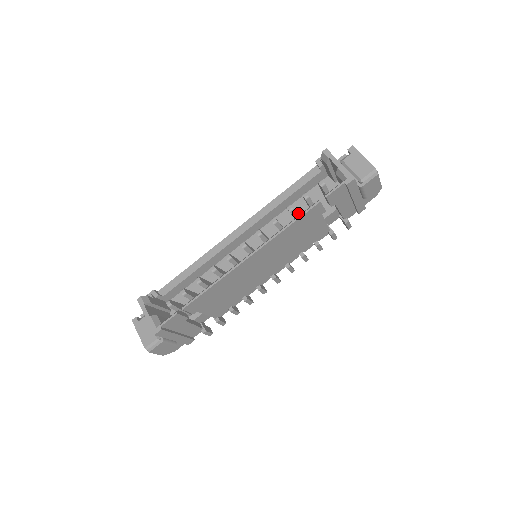
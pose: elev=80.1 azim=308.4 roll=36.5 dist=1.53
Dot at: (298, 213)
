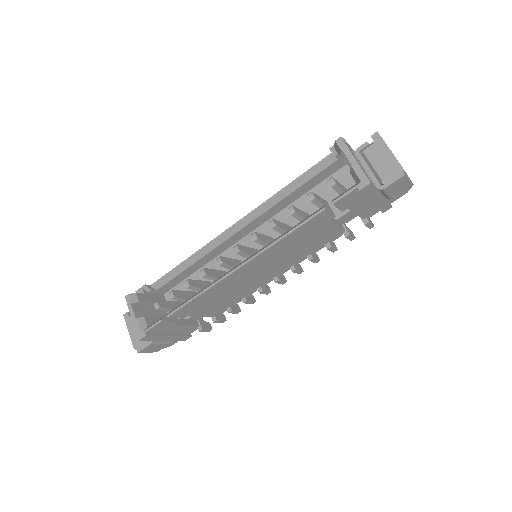
Dot at: (308, 208)
